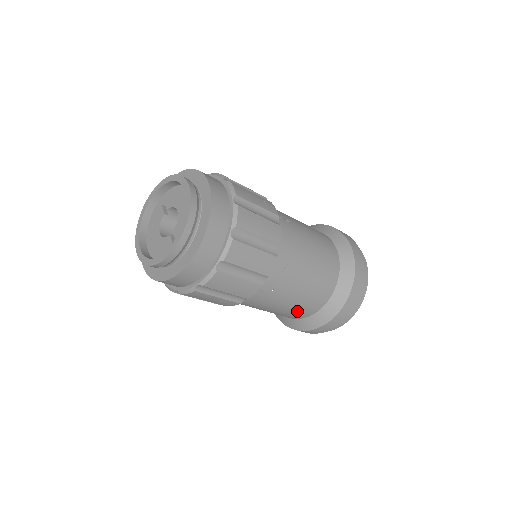
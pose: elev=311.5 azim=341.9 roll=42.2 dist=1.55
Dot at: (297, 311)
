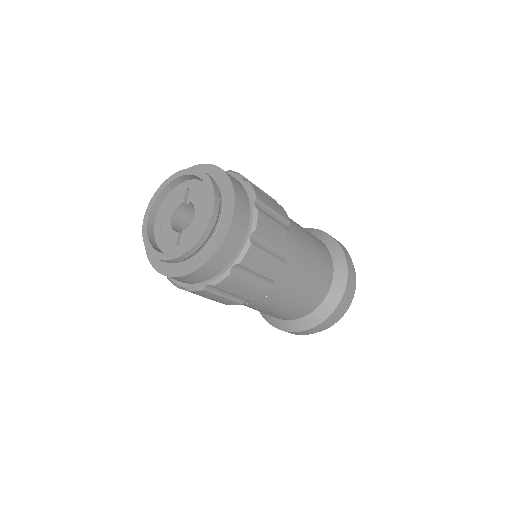
Dot at: (268, 314)
